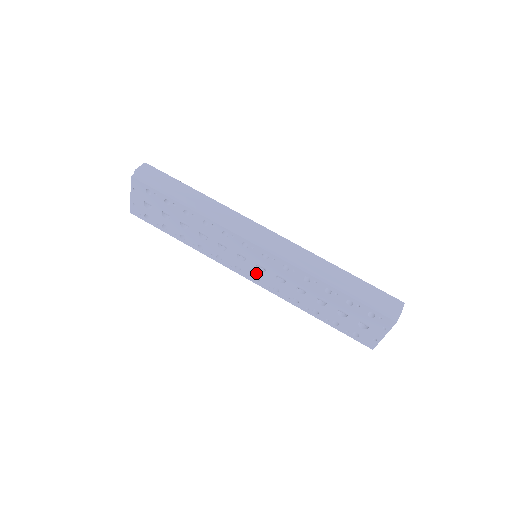
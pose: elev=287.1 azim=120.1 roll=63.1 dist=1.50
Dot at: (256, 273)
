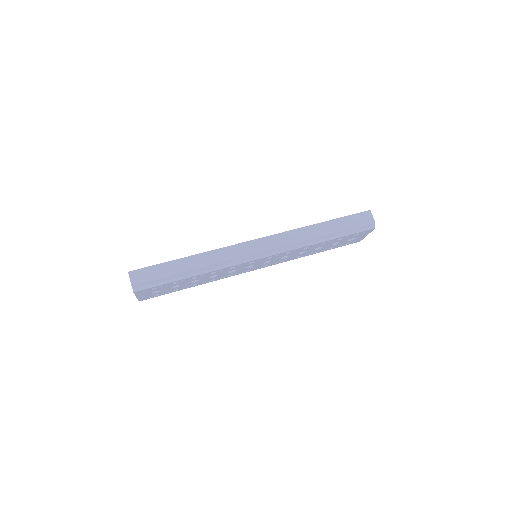
Dot at: (264, 265)
